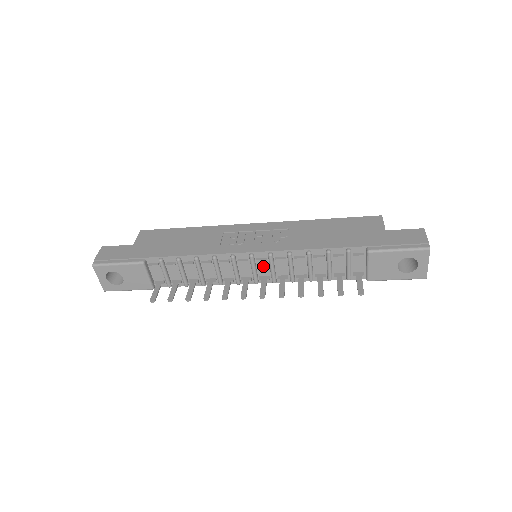
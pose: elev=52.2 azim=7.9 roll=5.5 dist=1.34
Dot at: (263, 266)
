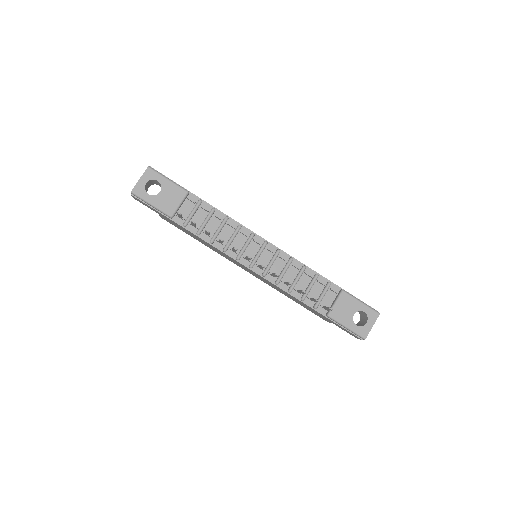
Dot at: (266, 257)
